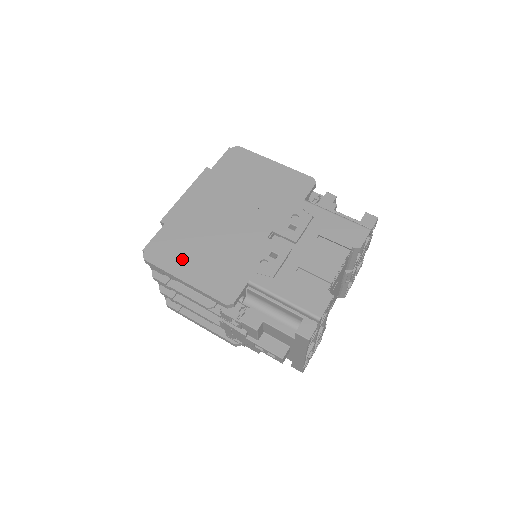
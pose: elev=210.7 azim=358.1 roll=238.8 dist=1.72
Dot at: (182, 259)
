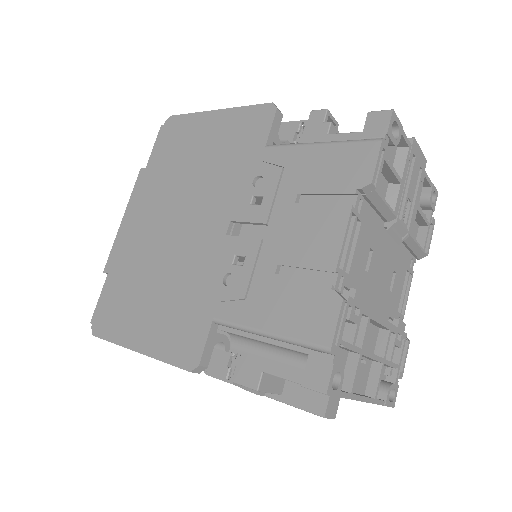
Dot at: (130, 317)
